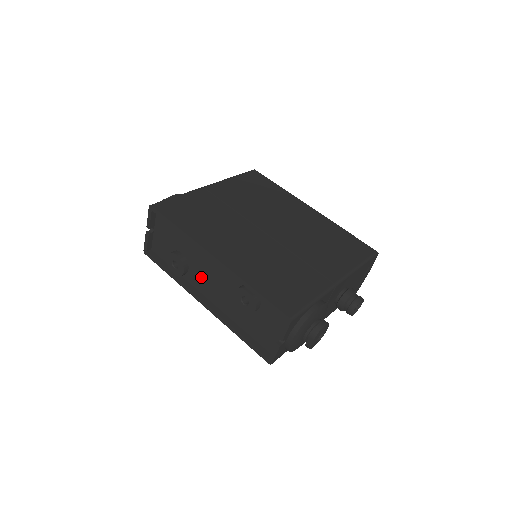
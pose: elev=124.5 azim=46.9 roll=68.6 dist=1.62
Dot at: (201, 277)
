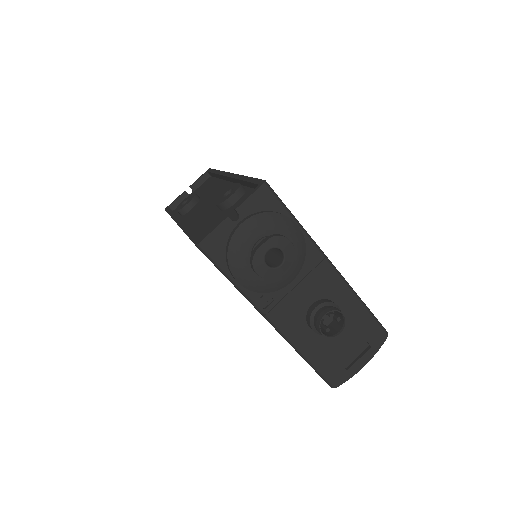
Dot at: (199, 208)
